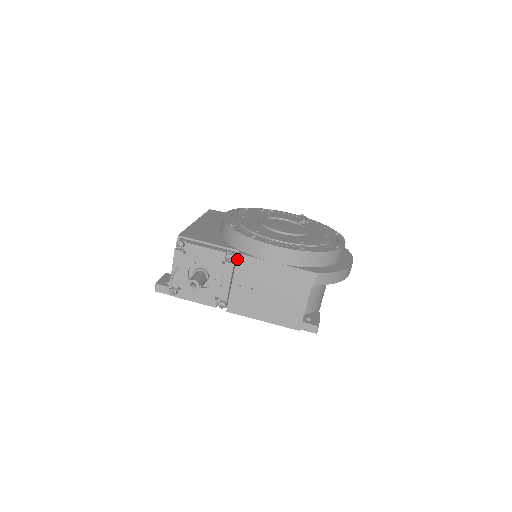
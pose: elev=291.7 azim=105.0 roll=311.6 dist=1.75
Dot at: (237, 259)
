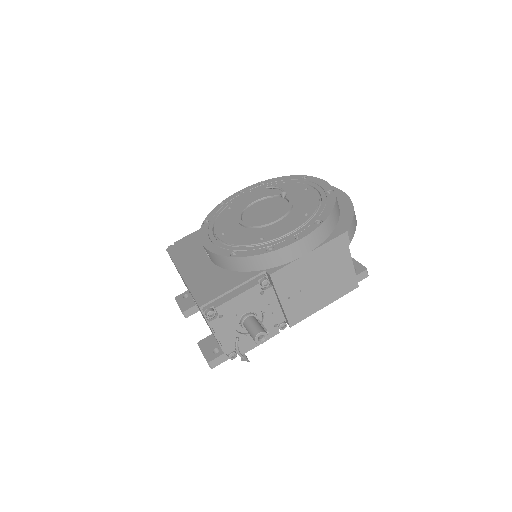
Dot at: (272, 280)
